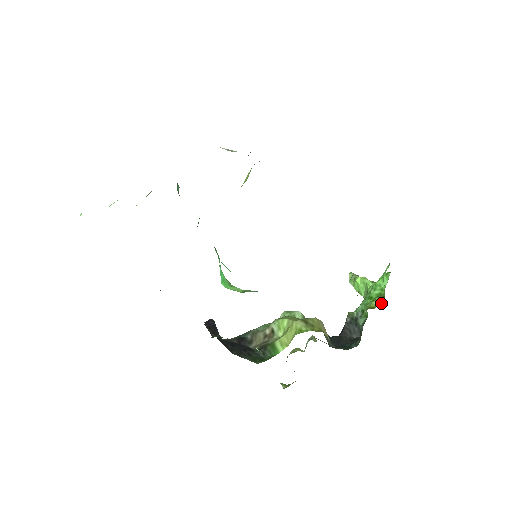
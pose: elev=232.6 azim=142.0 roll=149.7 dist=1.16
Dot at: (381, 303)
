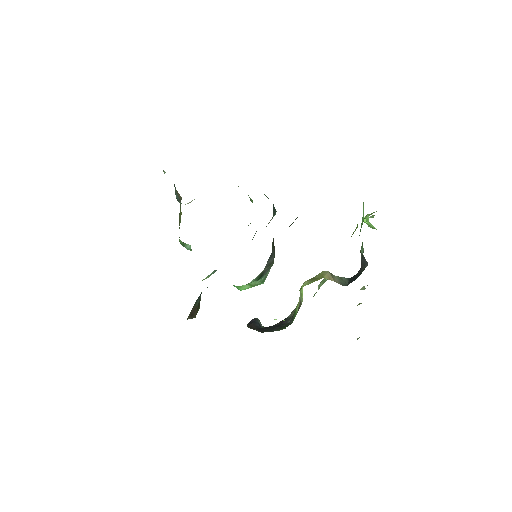
Dot at: occluded
